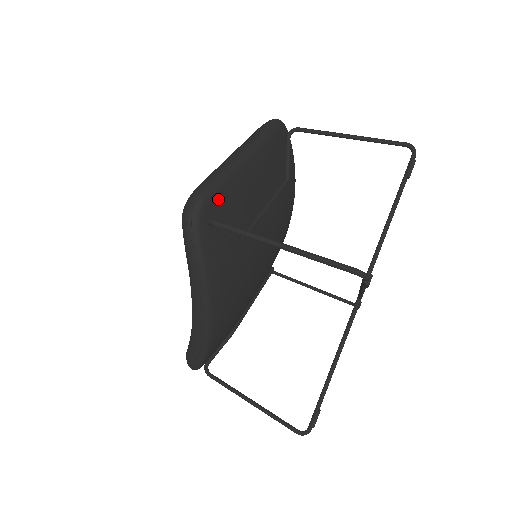
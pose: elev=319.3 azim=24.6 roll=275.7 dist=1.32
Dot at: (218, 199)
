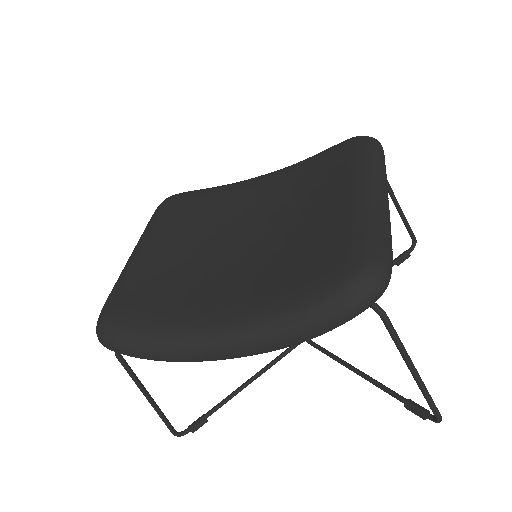
Dot at: occluded
